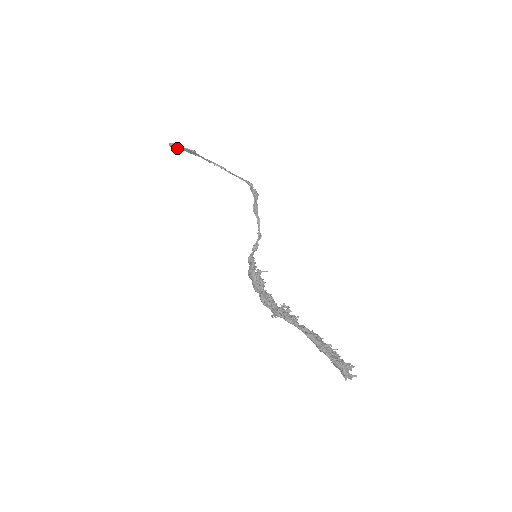
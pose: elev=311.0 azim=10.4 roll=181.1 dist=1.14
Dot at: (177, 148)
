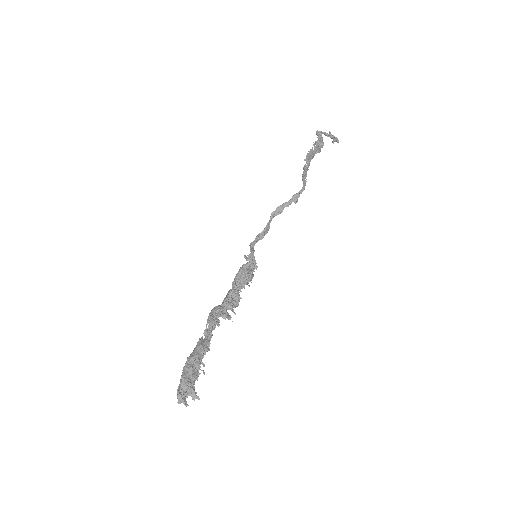
Dot at: (335, 140)
